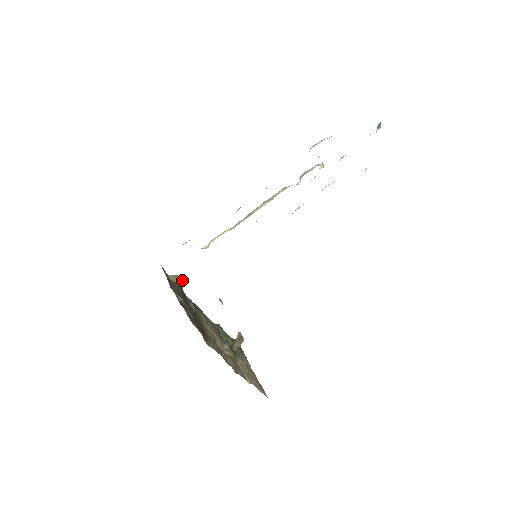
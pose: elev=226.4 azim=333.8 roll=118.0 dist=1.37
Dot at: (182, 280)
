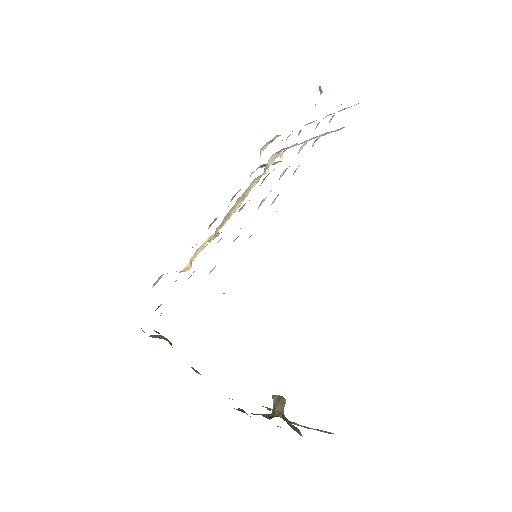
Dot at: occluded
